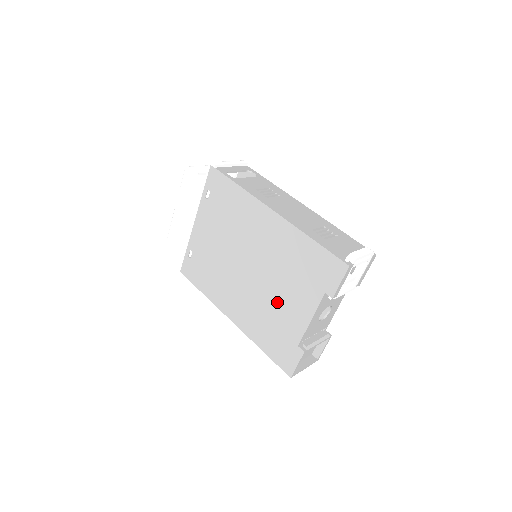
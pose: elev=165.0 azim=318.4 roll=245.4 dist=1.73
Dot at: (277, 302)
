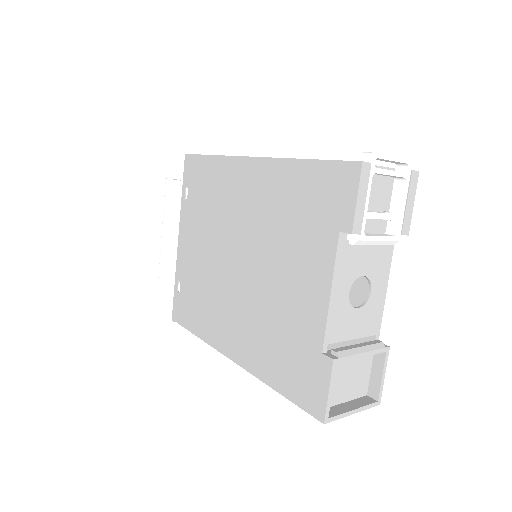
Dot at: (280, 291)
